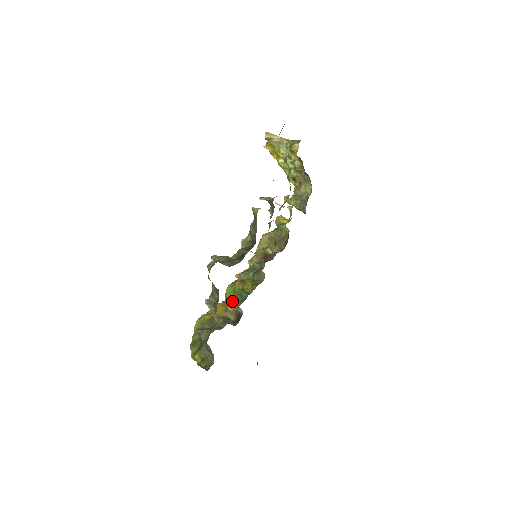
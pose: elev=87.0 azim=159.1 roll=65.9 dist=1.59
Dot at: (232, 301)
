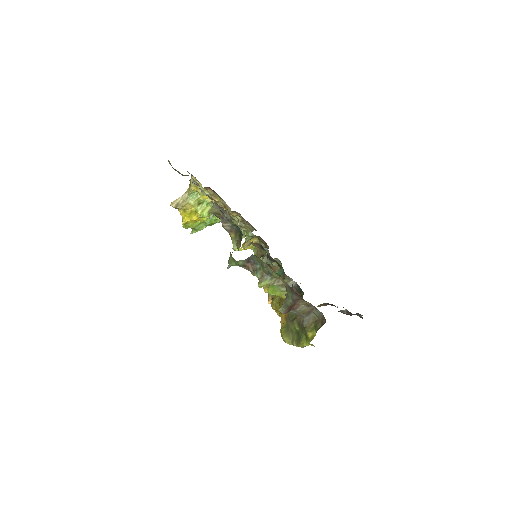
Dot at: (280, 289)
